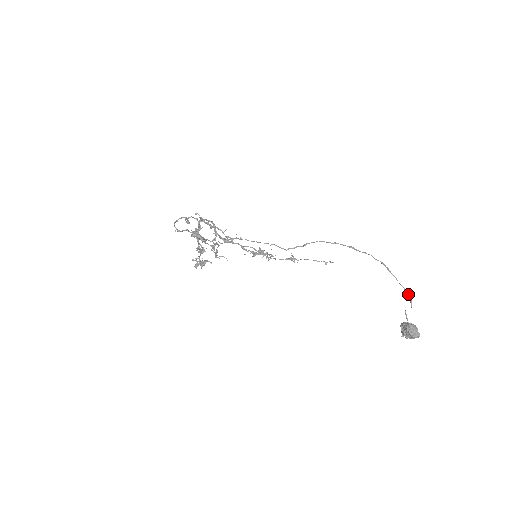
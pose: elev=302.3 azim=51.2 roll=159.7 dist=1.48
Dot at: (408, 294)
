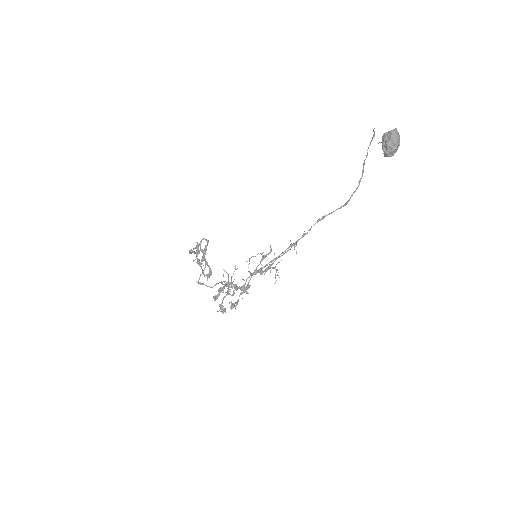
Dot at: (373, 137)
